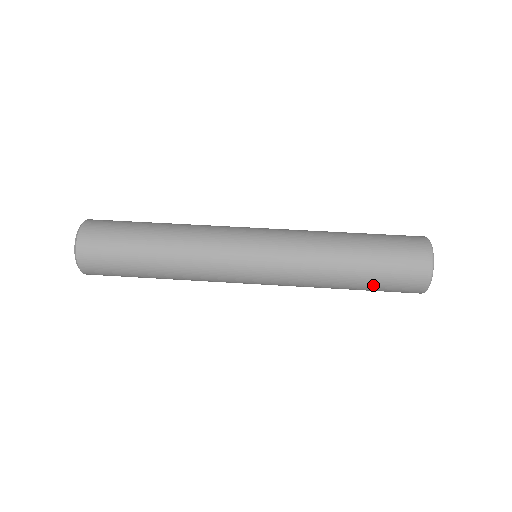
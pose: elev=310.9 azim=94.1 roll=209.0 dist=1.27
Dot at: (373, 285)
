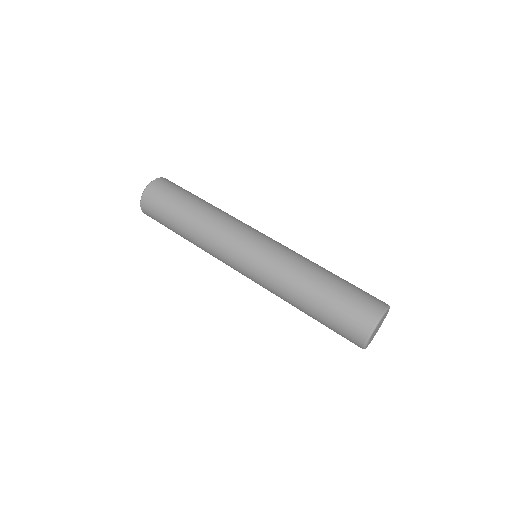
Dot at: occluded
